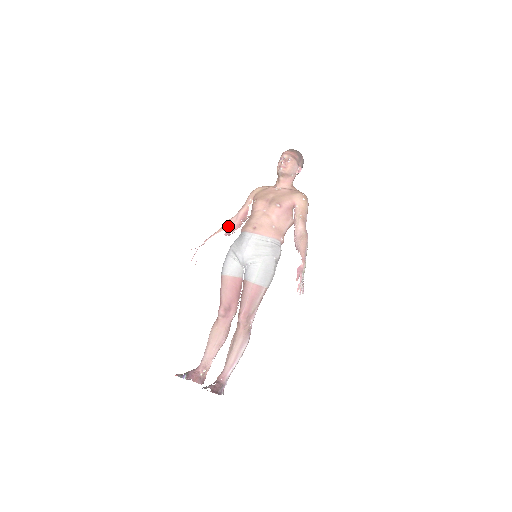
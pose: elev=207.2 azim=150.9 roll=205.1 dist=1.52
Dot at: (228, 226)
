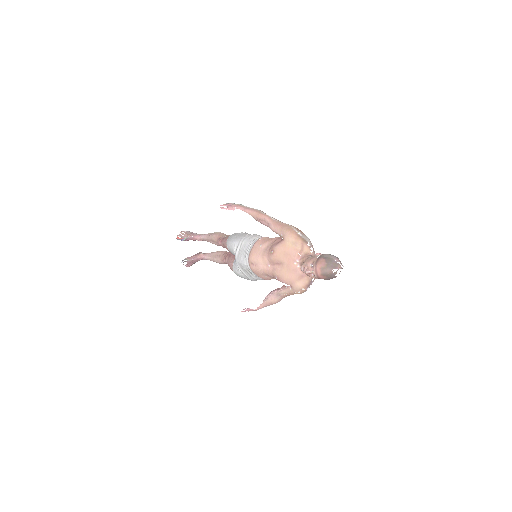
Dot at: (259, 220)
